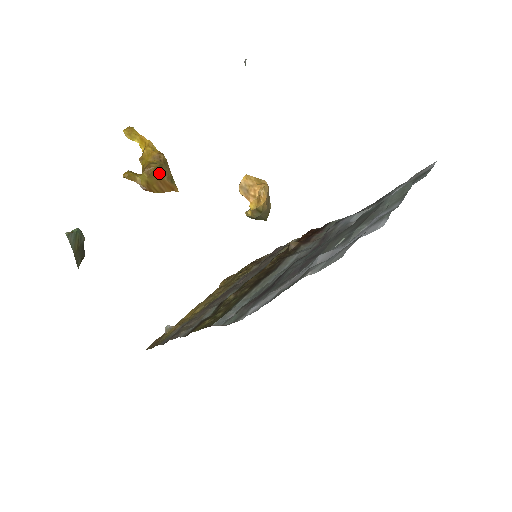
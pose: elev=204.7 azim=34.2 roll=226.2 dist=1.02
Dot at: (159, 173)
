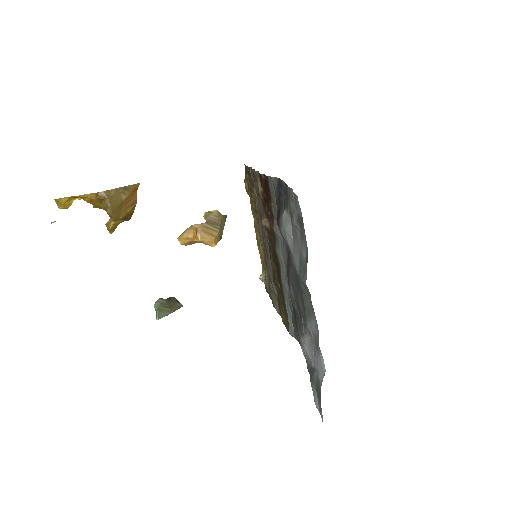
Dot at: (118, 206)
